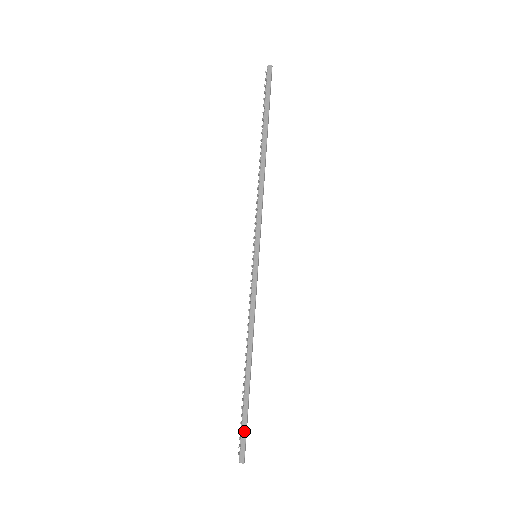
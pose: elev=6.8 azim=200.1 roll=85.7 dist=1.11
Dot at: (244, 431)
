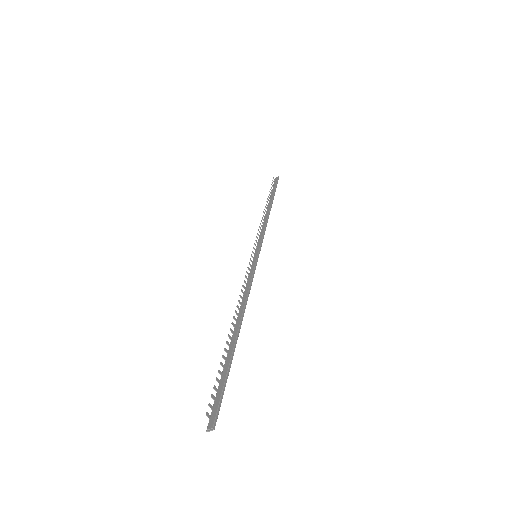
Dot at: (220, 390)
